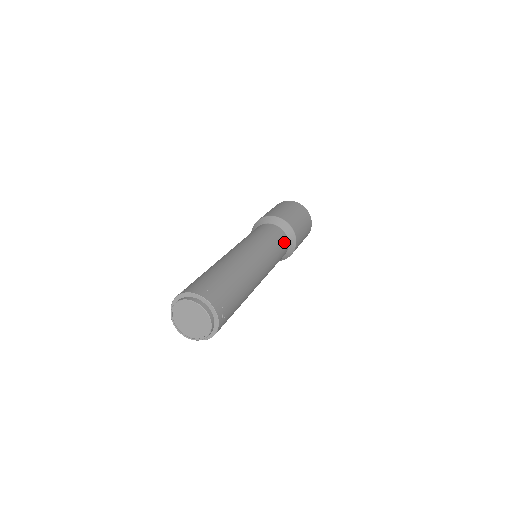
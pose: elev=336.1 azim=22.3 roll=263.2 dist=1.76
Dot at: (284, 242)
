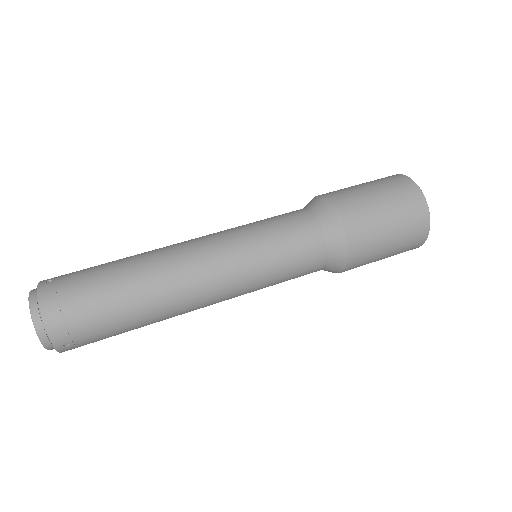
Dot at: (313, 261)
